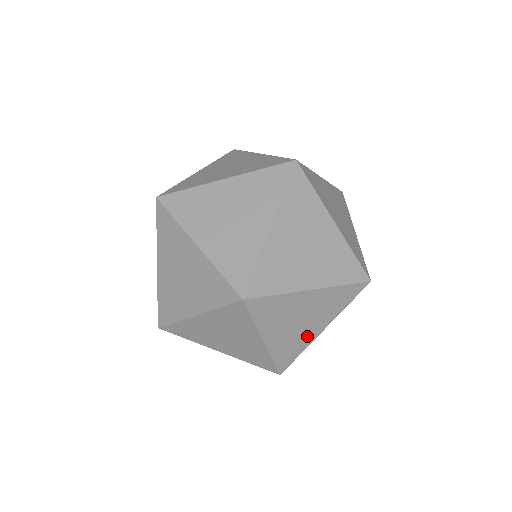
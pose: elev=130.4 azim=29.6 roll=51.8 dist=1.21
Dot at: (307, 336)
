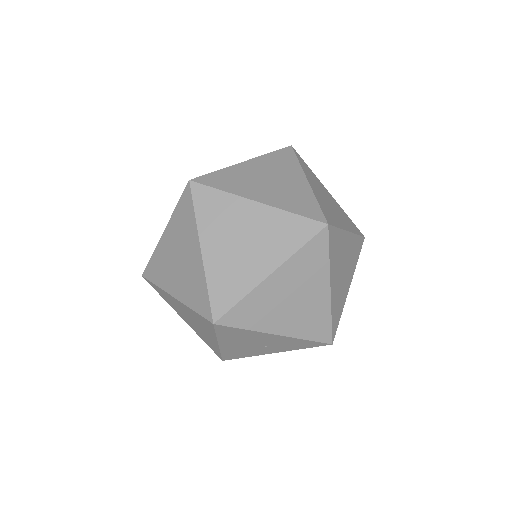
Dot at: (344, 292)
